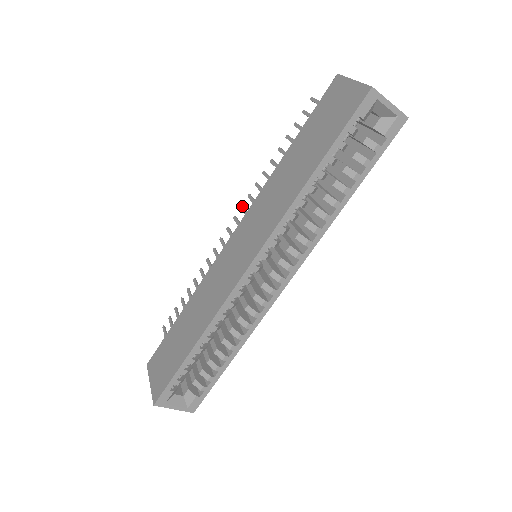
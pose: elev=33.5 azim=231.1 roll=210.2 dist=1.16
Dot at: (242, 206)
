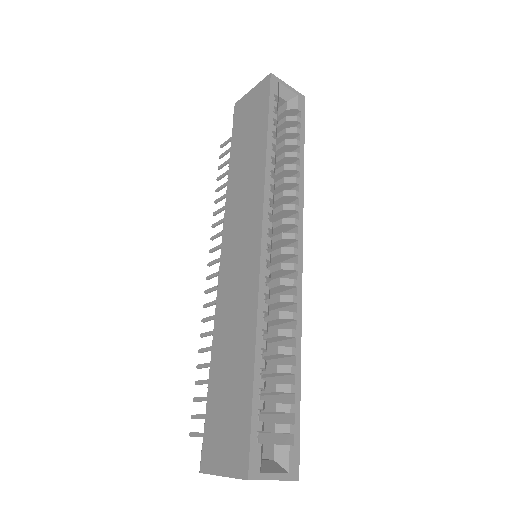
Dot at: (210, 249)
